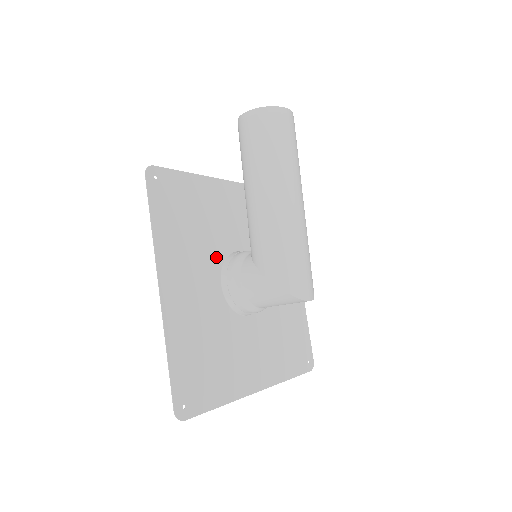
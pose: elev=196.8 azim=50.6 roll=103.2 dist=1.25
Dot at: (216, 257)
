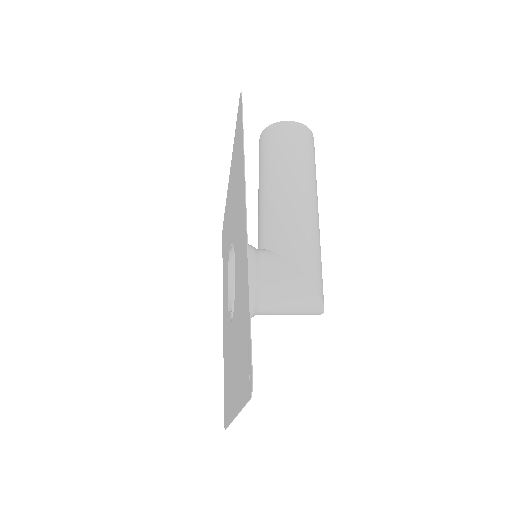
Dot at: occluded
